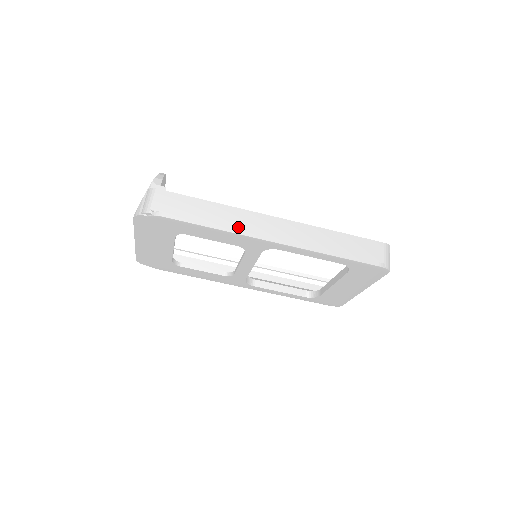
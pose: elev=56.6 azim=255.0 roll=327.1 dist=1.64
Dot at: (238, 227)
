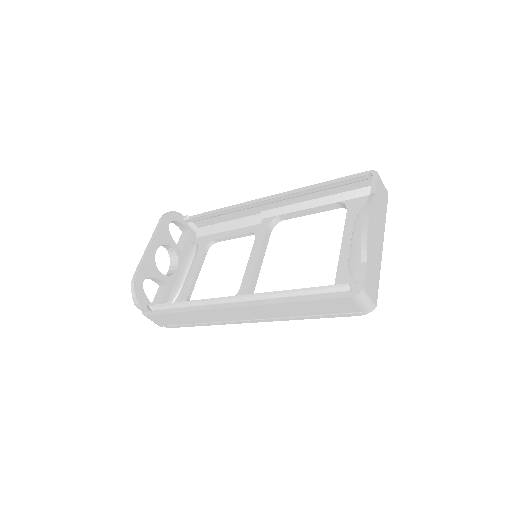
Dot at: (216, 321)
